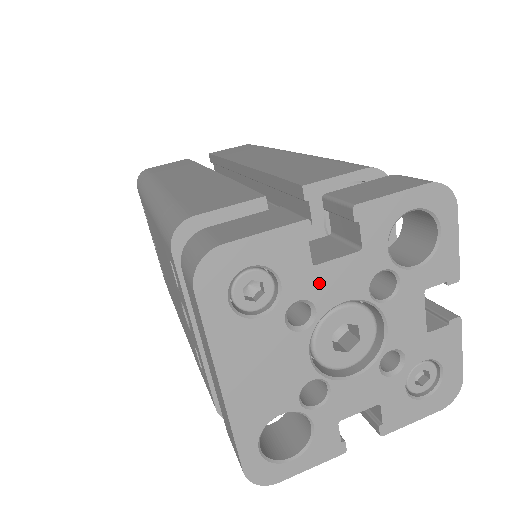
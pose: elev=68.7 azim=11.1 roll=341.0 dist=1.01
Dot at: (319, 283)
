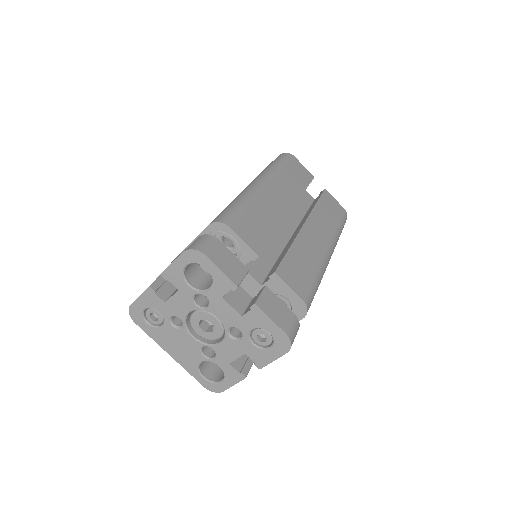
Dot at: (173, 308)
